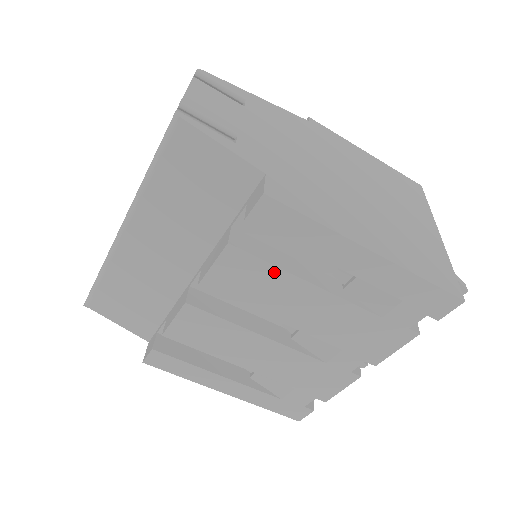
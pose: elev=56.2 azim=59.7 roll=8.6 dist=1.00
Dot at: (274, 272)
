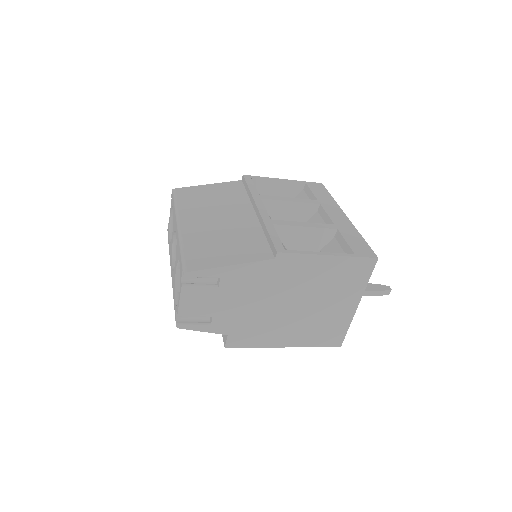
Dot at: occluded
